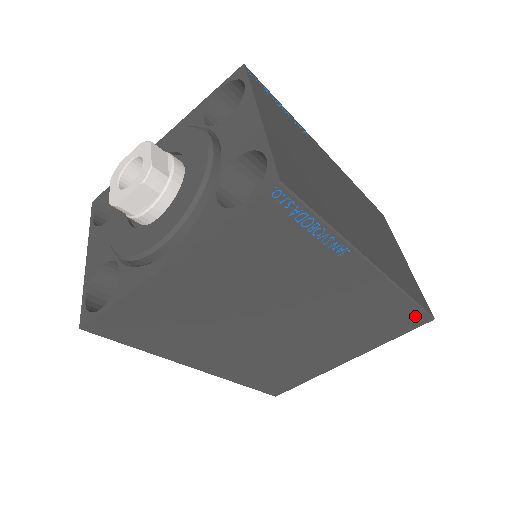
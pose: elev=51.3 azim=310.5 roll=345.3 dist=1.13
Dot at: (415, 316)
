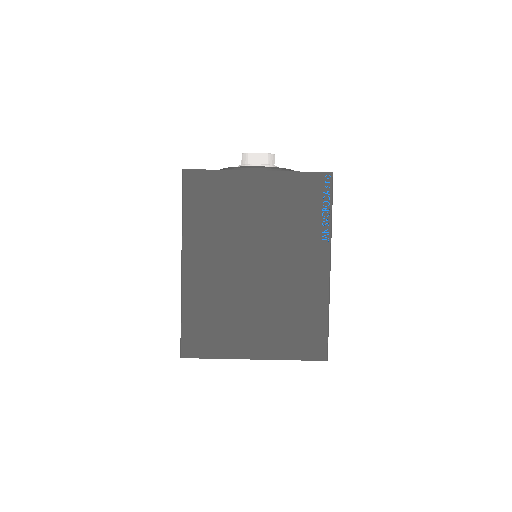
Dot at: (320, 343)
